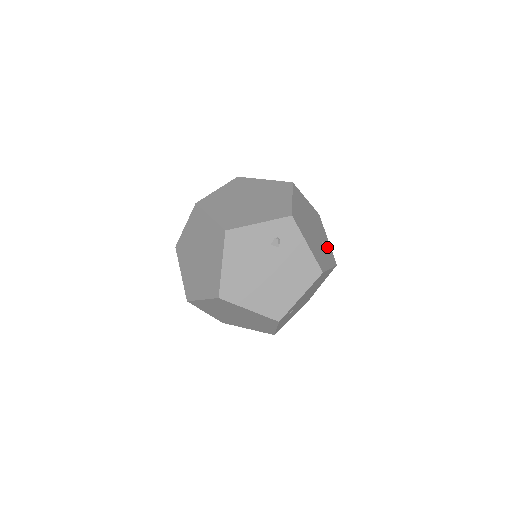
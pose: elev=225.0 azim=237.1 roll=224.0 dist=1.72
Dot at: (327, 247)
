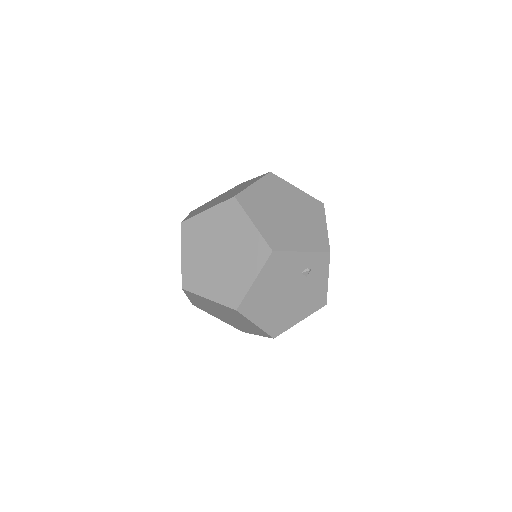
Dot at: occluded
